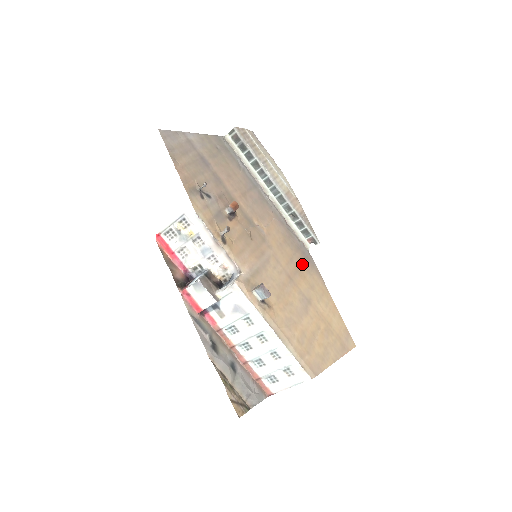
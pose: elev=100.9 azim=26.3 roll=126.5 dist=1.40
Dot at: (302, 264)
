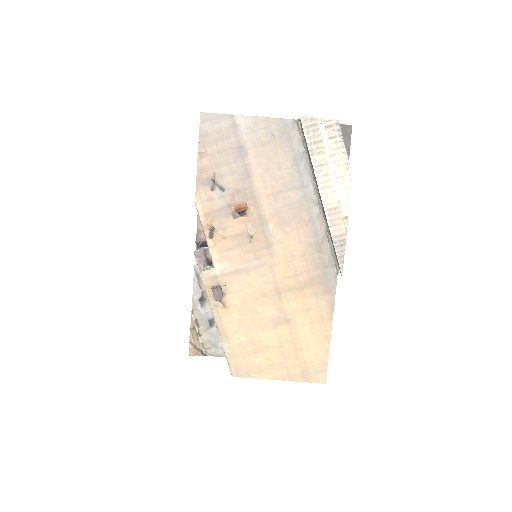
Dot at: (311, 284)
